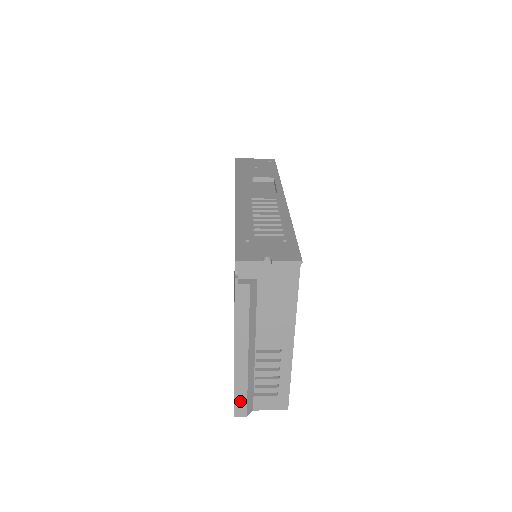
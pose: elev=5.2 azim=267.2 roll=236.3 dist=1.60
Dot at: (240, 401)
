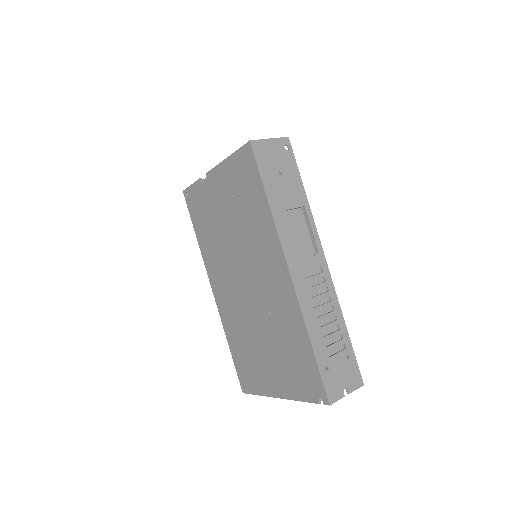
Dot at: occluded
